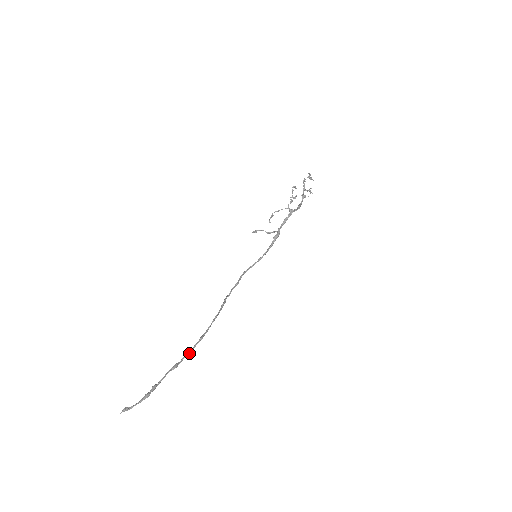
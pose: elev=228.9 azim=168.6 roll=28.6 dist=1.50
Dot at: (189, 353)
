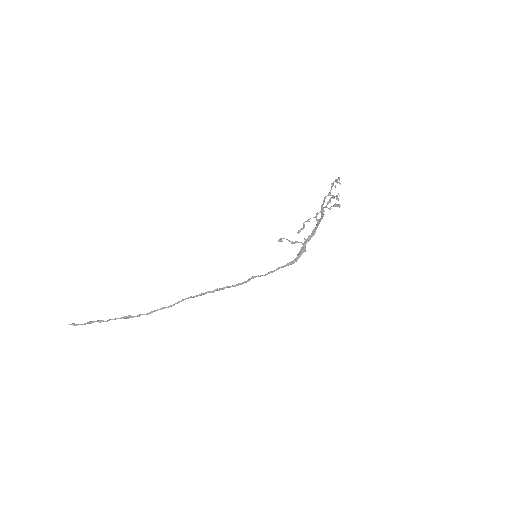
Dot at: (146, 314)
